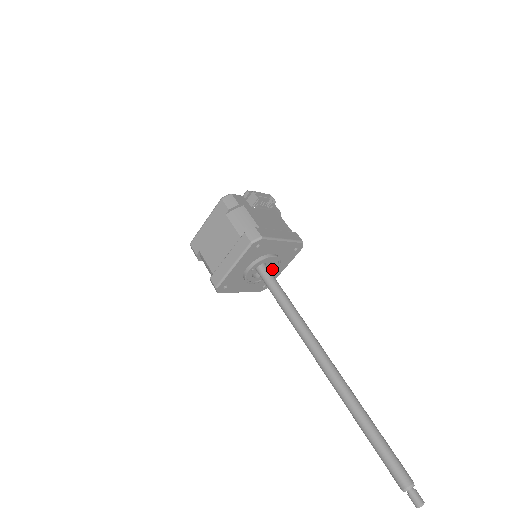
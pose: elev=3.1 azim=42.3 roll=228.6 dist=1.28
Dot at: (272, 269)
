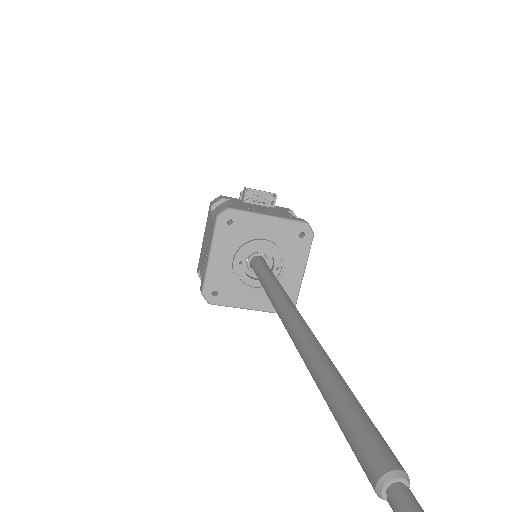
Dot at: (278, 268)
